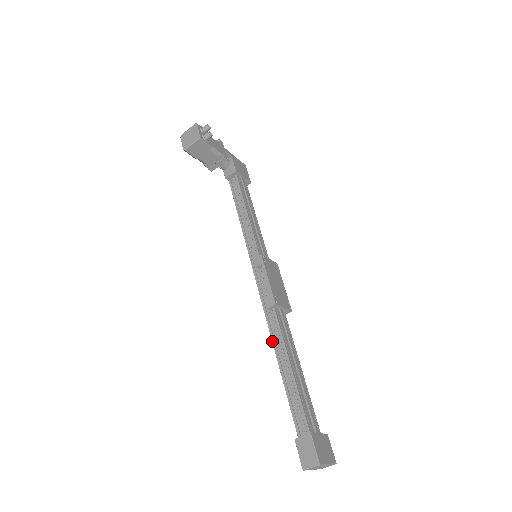
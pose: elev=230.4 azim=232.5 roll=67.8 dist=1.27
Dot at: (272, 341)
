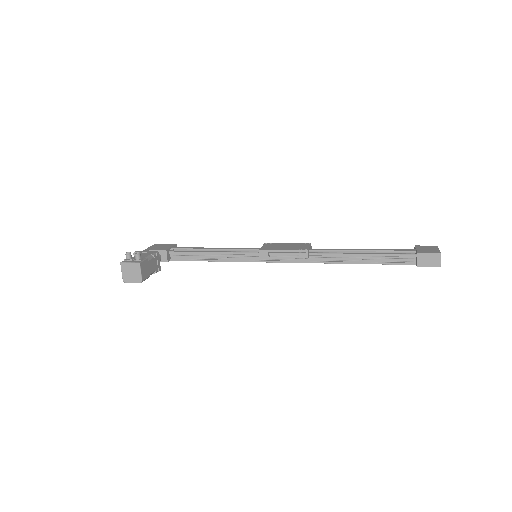
Dot at: occluded
